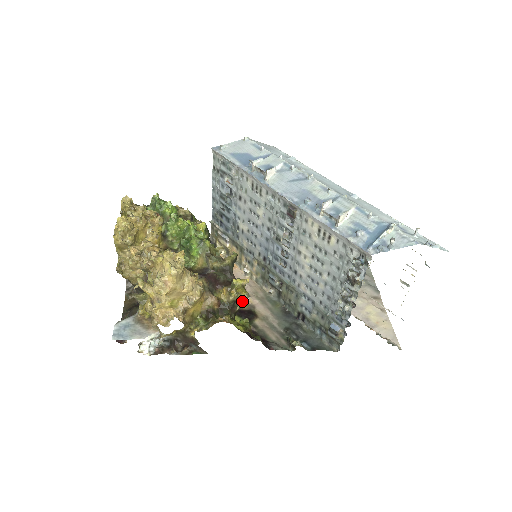
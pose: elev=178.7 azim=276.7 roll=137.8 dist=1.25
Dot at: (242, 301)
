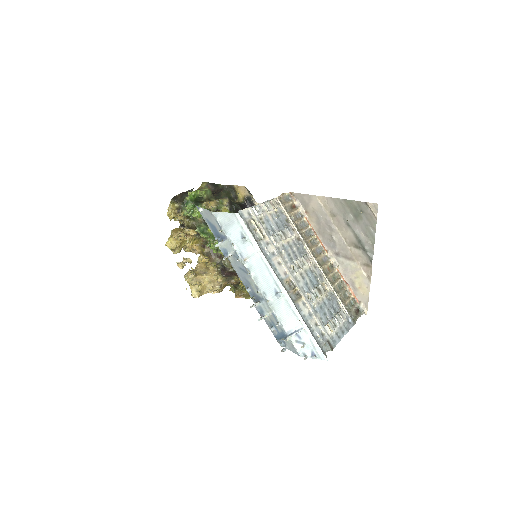
Dot at: occluded
